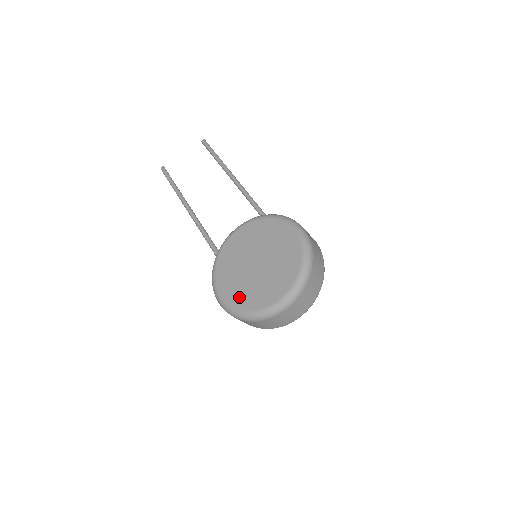
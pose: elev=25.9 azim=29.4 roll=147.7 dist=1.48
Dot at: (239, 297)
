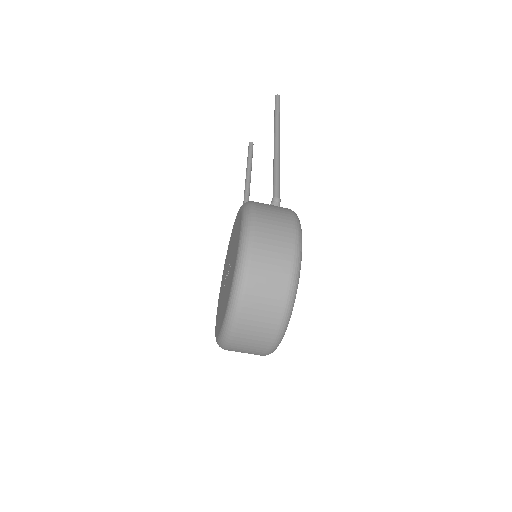
Dot at: (218, 316)
